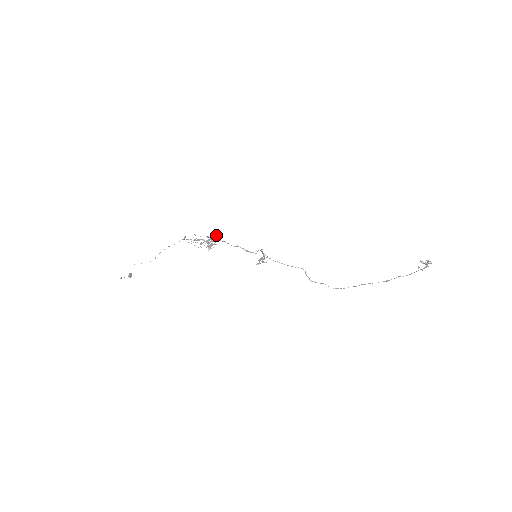
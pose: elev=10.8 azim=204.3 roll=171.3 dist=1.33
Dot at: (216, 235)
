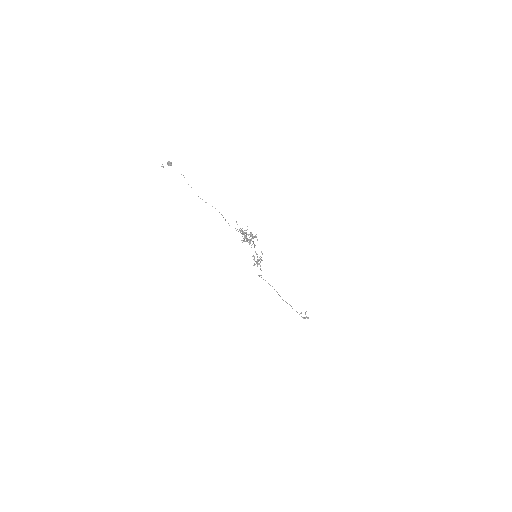
Dot at: (256, 234)
